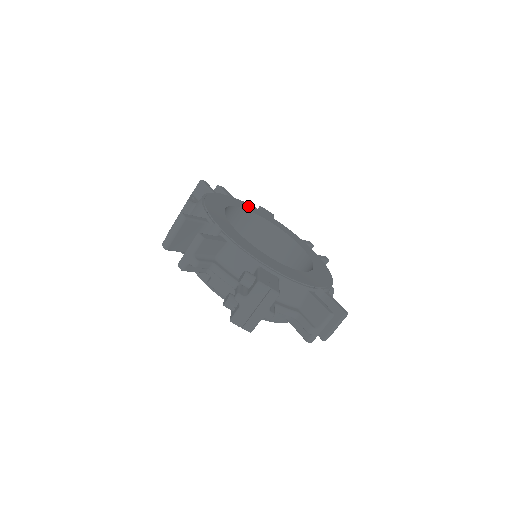
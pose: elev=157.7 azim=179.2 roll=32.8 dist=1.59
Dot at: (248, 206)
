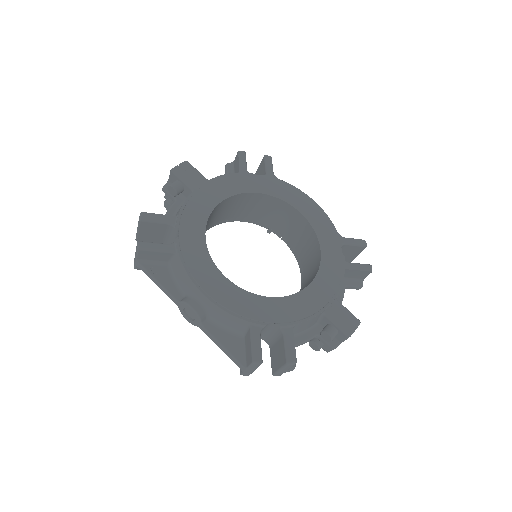
Dot at: (194, 212)
